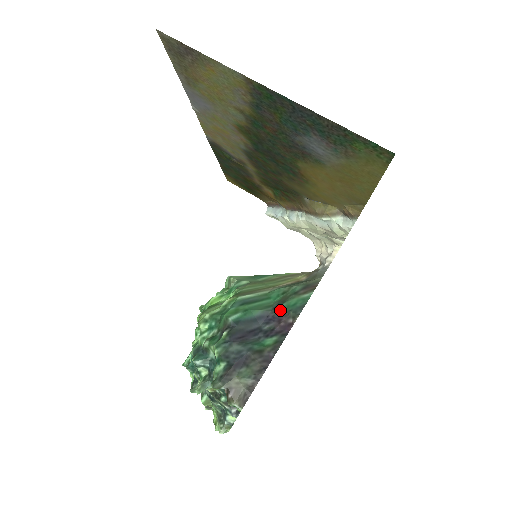
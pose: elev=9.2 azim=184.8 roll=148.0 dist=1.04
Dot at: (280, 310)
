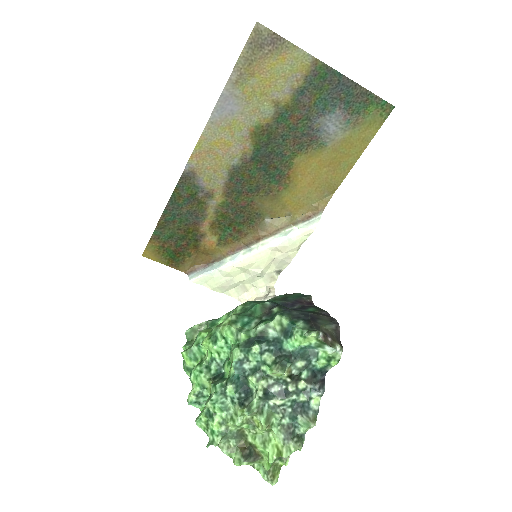
Dot at: (292, 299)
